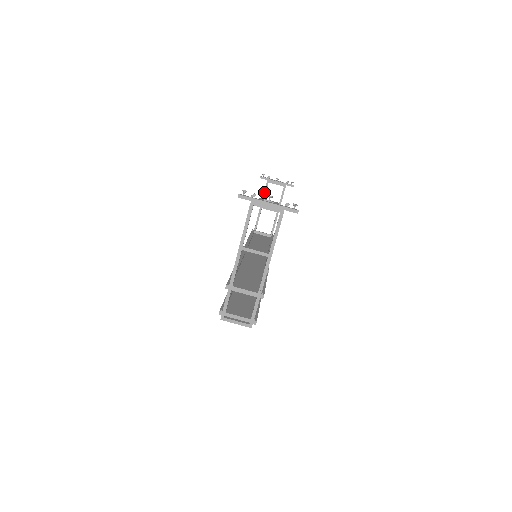
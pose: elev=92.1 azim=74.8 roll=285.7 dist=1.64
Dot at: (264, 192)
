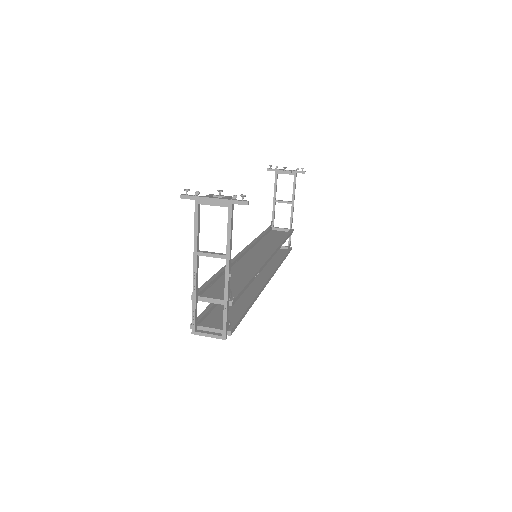
Dot at: (274, 185)
